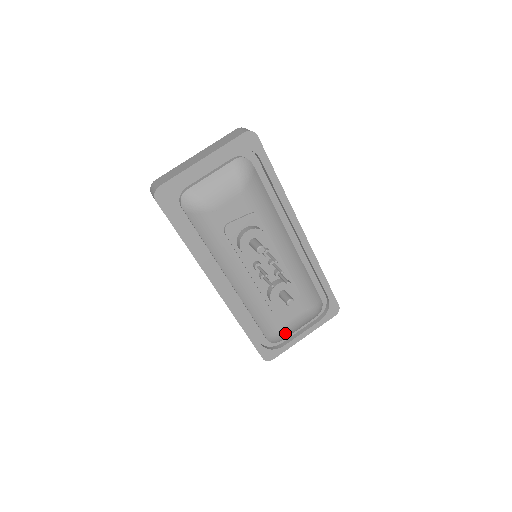
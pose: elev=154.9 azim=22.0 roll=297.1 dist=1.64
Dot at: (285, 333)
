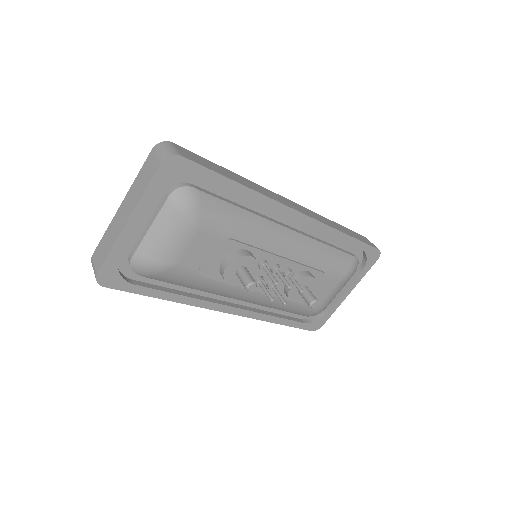
Dot at: (324, 307)
